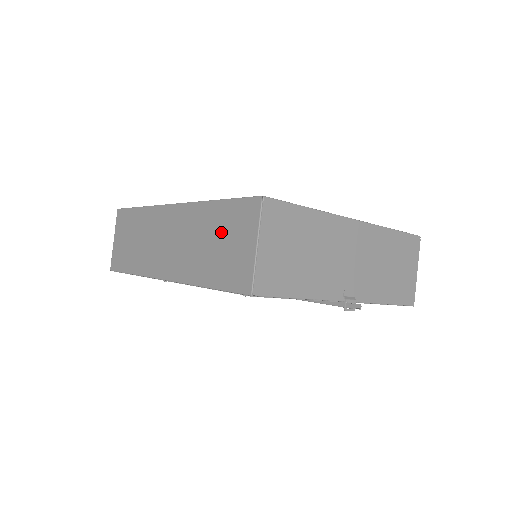
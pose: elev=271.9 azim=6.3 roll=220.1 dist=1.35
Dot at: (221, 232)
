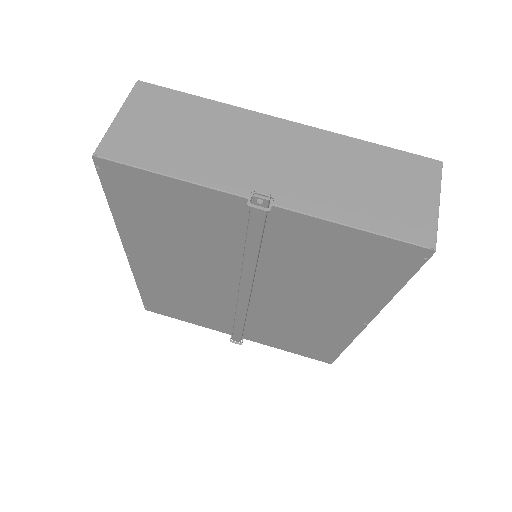
Dot at: occluded
